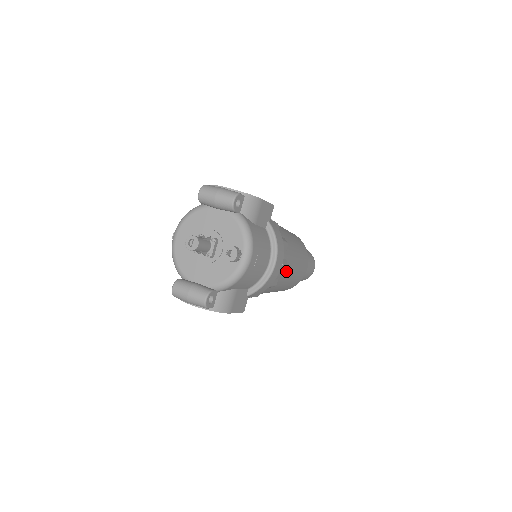
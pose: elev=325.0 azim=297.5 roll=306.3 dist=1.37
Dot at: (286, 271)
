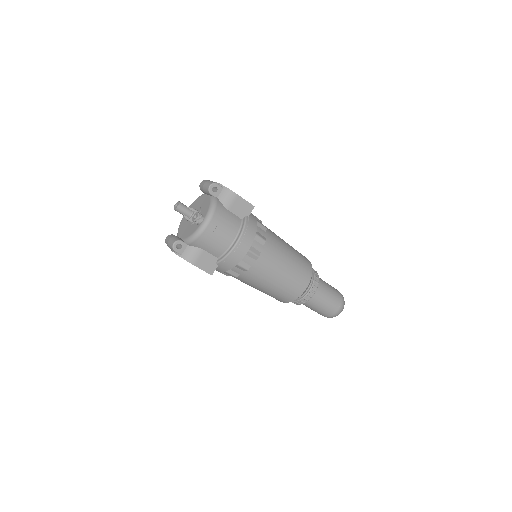
Dot at: (262, 264)
